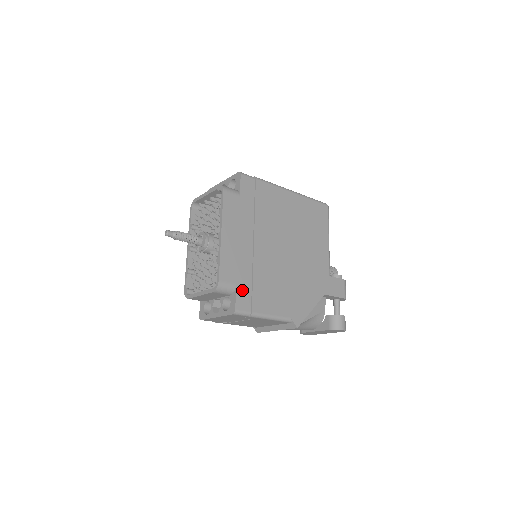
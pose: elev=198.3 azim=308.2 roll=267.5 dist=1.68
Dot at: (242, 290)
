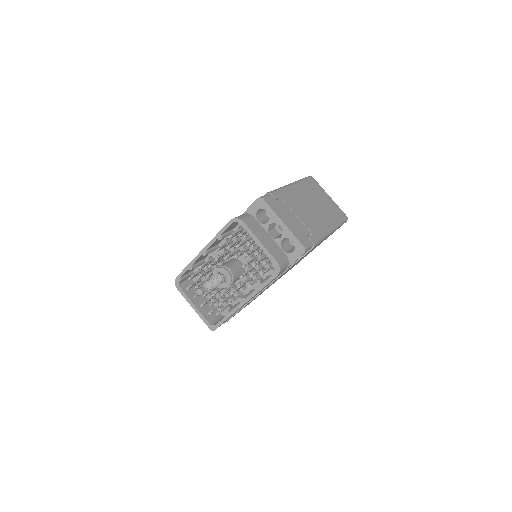
Dot at: occluded
